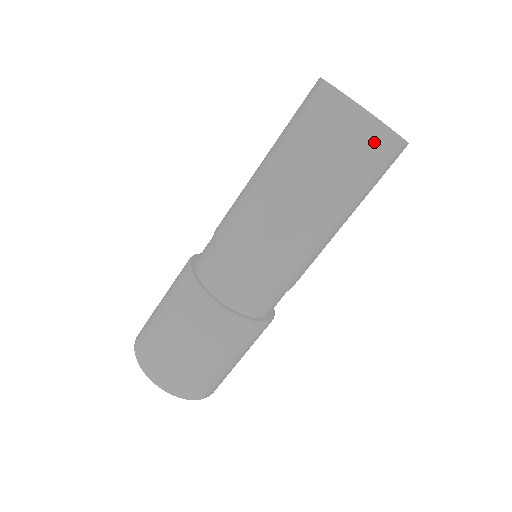
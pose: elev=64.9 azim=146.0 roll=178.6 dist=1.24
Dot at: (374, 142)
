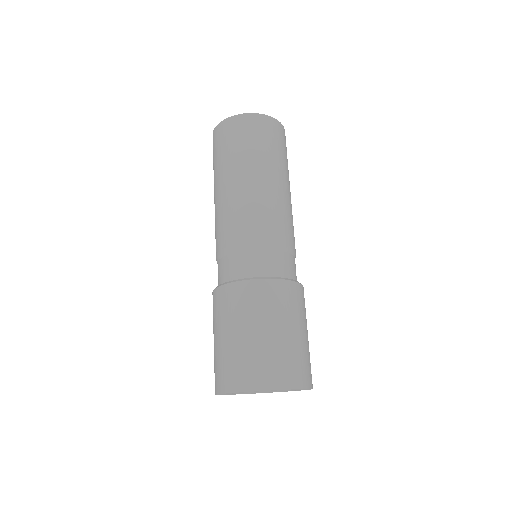
Dot at: (253, 124)
